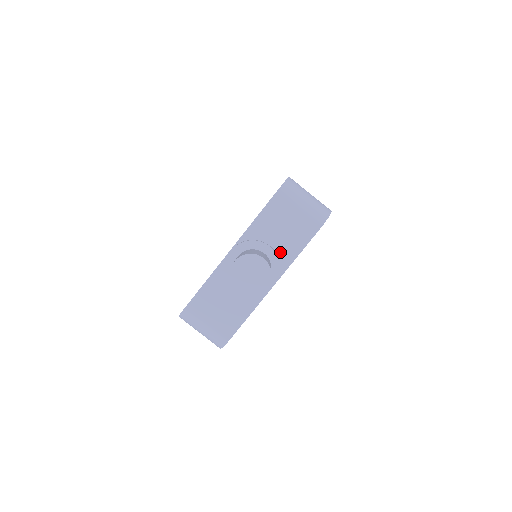
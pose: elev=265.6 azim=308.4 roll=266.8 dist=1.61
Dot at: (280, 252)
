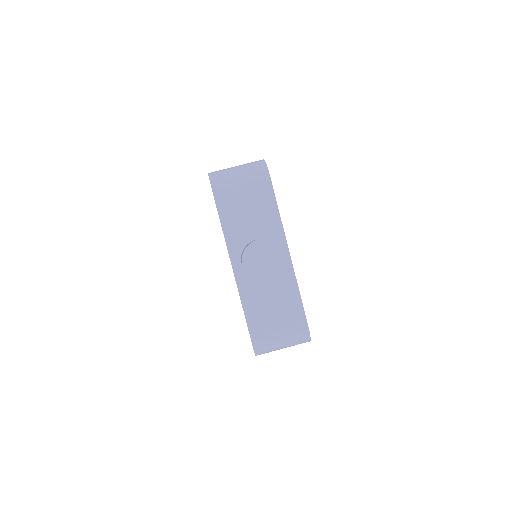
Dot at: (265, 226)
